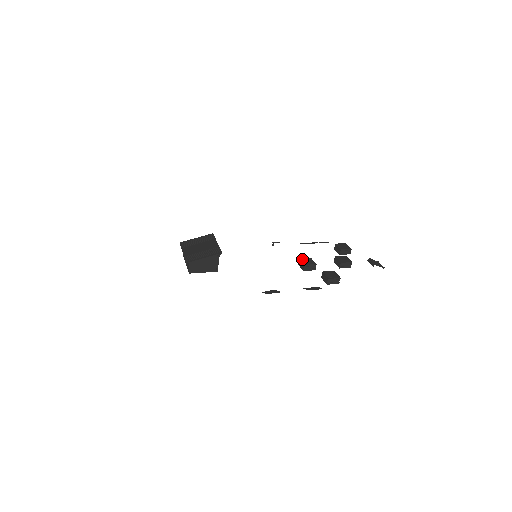
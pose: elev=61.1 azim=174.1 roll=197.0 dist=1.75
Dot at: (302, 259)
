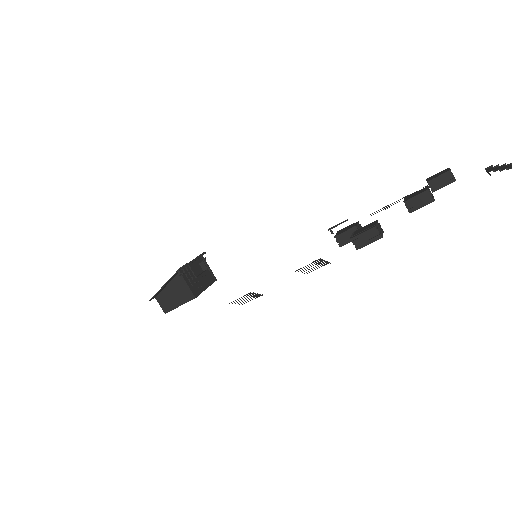
Dot at: (340, 230)
